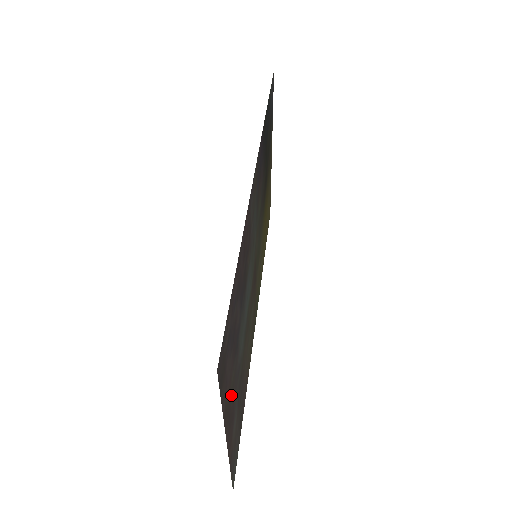
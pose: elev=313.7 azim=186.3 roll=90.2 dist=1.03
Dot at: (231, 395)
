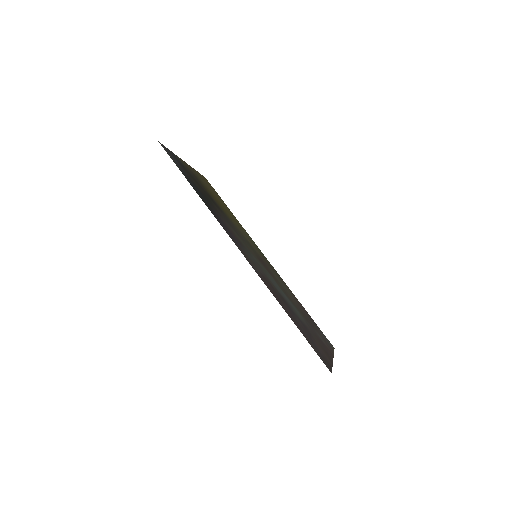
Dot at: (320, 345)
